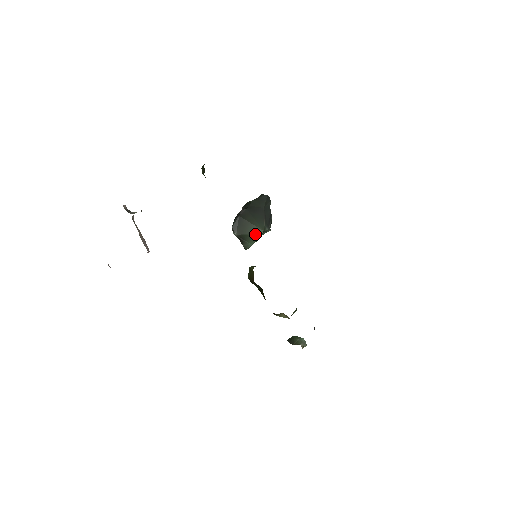
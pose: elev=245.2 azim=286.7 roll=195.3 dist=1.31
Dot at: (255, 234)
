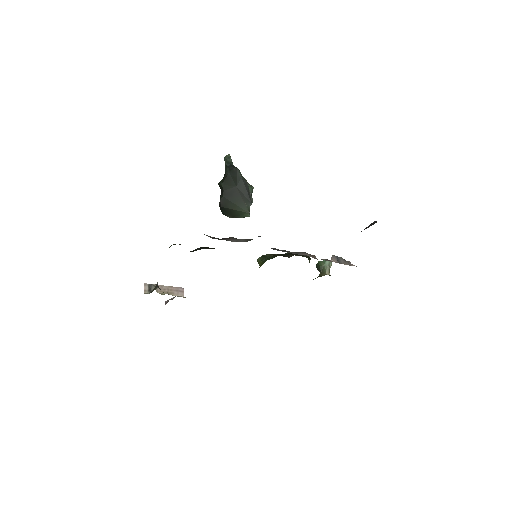
Dot at: (244, 216)
